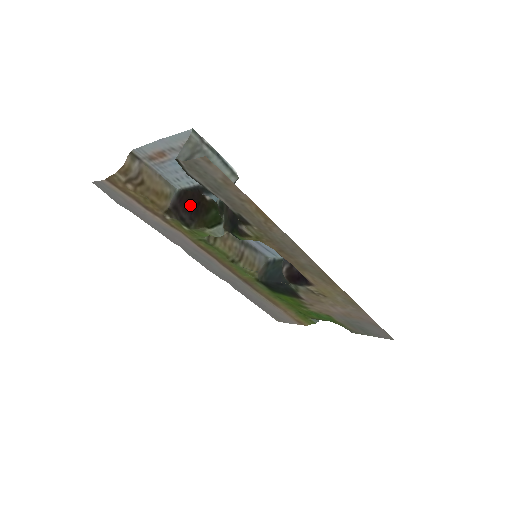
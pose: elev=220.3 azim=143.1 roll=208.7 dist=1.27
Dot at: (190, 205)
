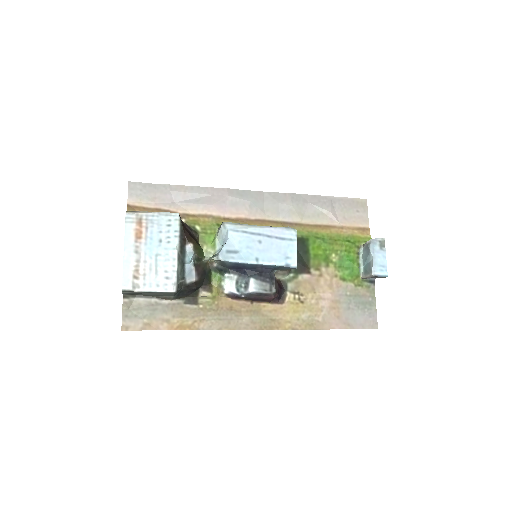
Dot at: (188, 232)
